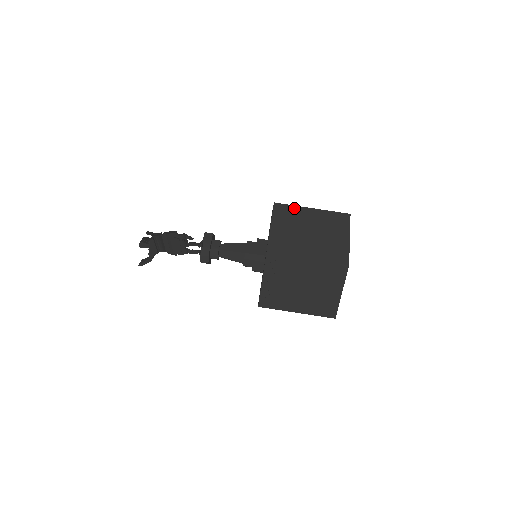
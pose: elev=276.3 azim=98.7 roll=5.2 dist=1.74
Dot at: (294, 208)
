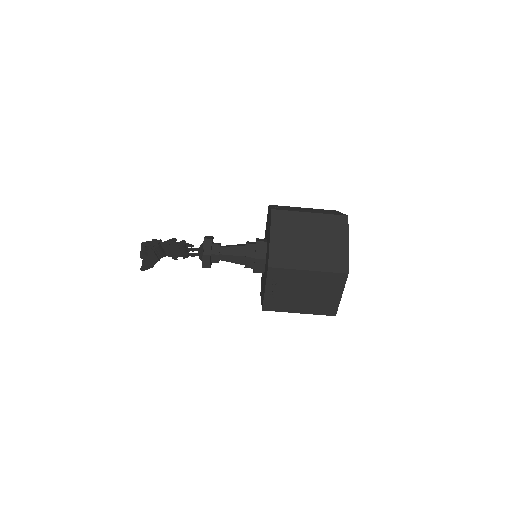
Dot at: (292, 214)
